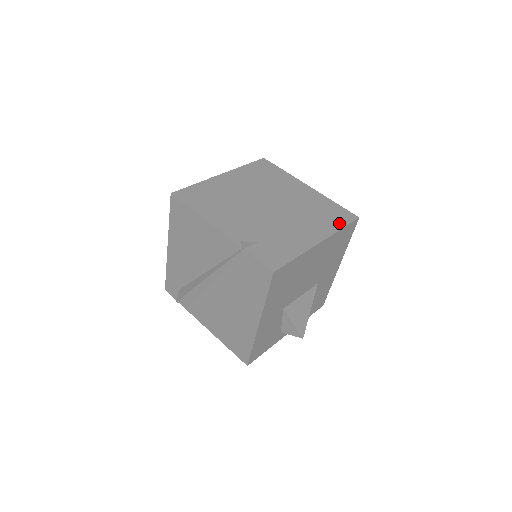
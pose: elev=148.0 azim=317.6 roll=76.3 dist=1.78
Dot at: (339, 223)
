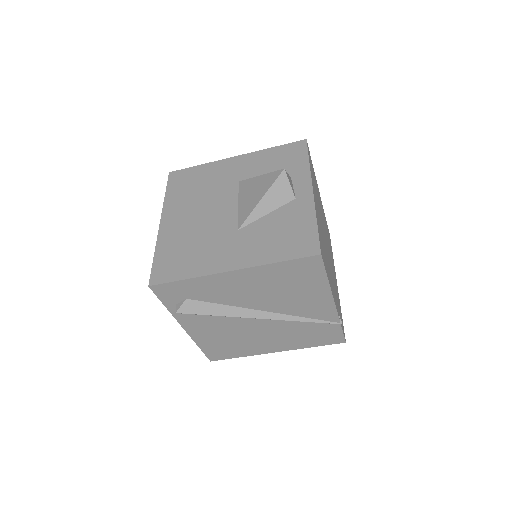
Dot at: occluded
